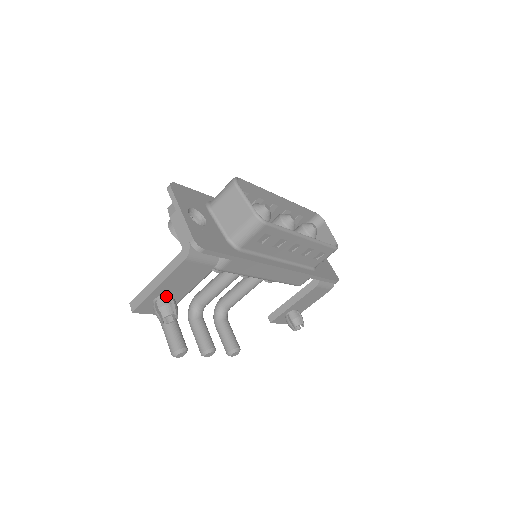
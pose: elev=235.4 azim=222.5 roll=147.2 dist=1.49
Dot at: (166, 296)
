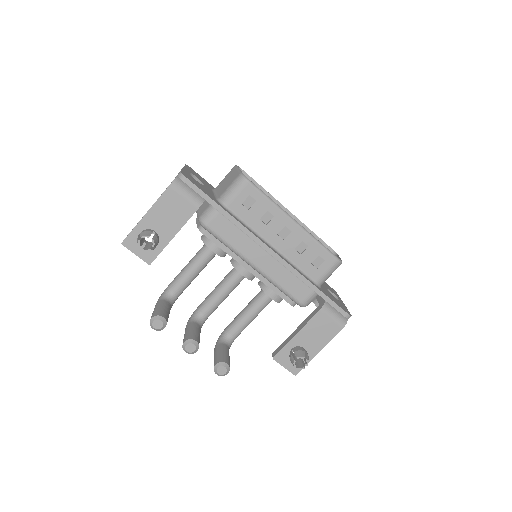
Dot at: (152, 230)
